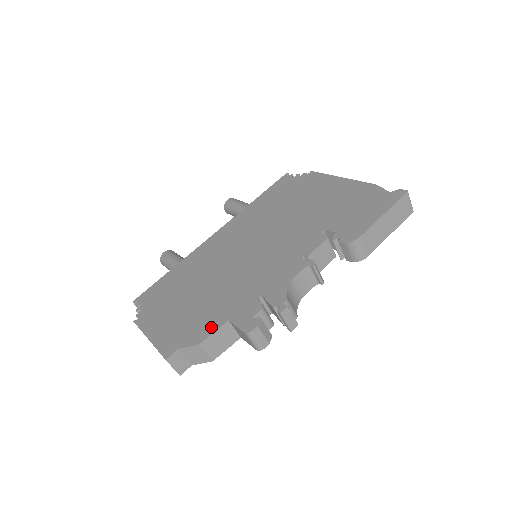
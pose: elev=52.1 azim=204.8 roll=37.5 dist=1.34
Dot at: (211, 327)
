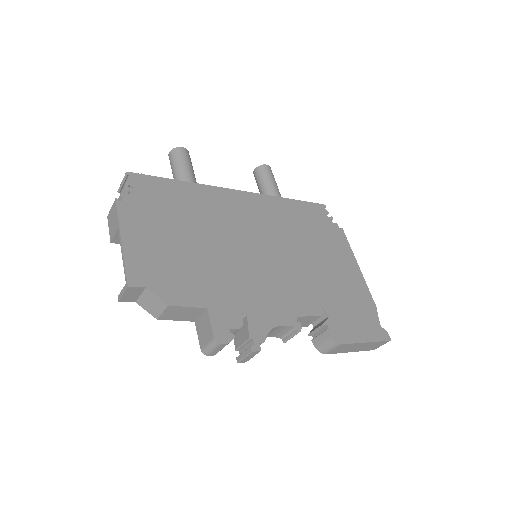
Dot at: (189, 298)
